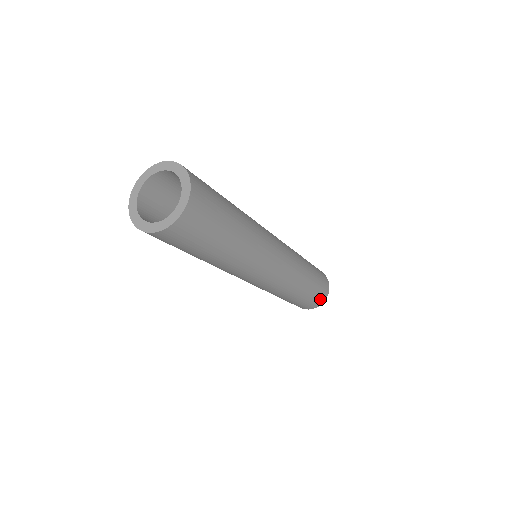
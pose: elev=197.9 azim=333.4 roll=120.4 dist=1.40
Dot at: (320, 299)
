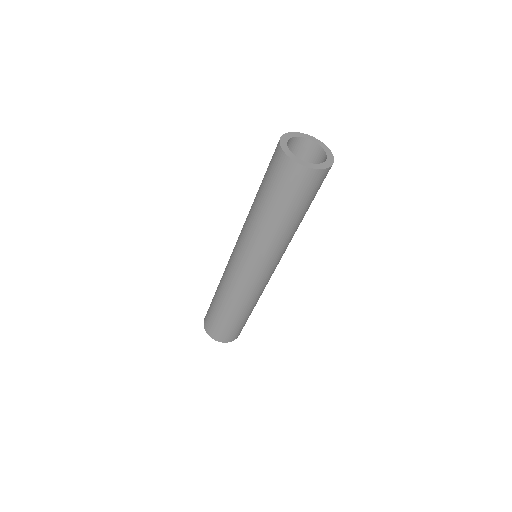
Dot at: (220, 335)
